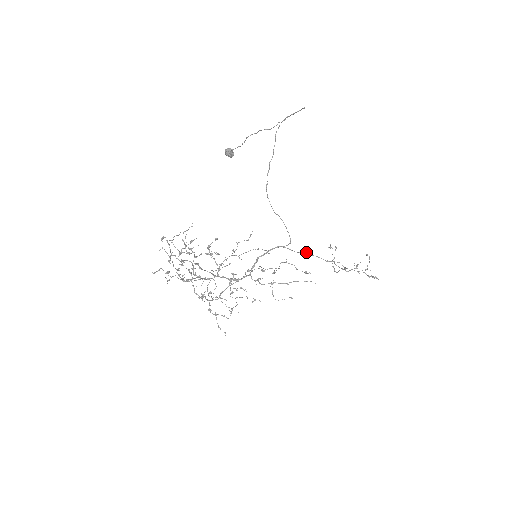
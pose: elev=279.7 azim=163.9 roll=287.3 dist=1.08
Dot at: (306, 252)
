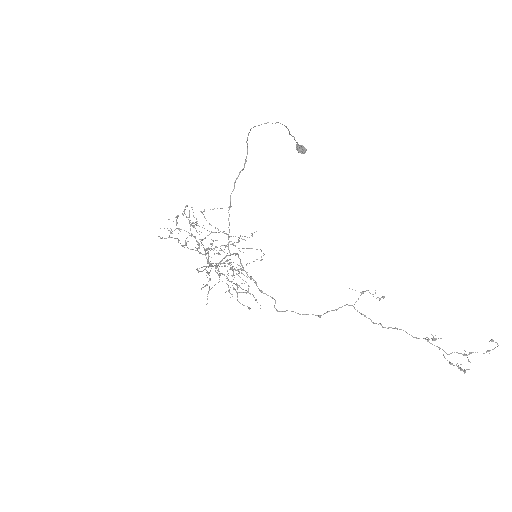
Dot at: (245, 271)
